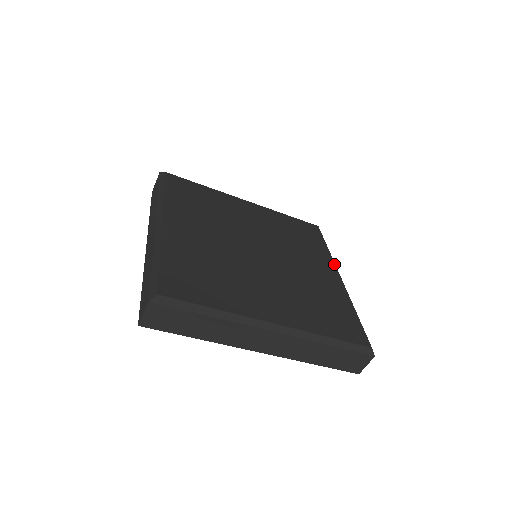
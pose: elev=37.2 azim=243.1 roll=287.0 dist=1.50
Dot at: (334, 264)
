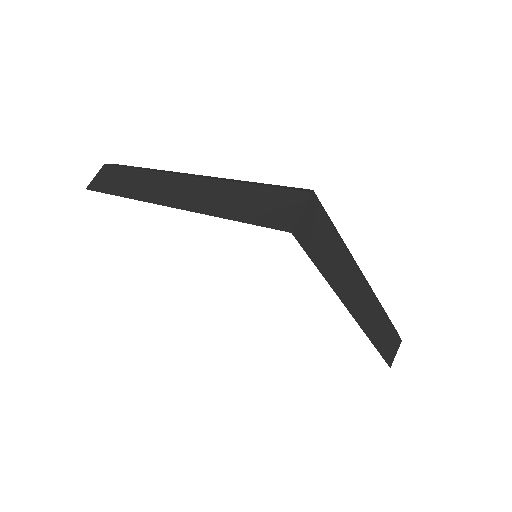
Dot at: occluded
